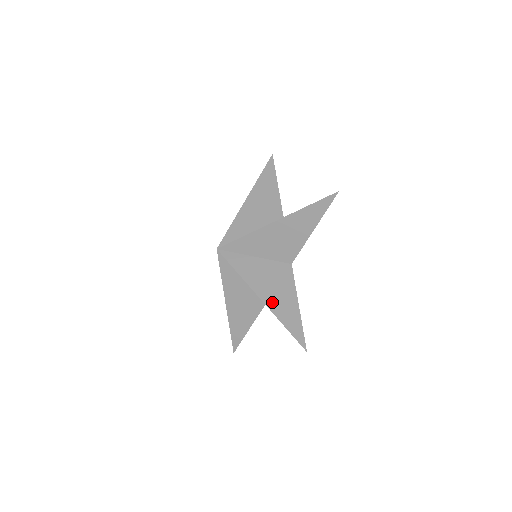
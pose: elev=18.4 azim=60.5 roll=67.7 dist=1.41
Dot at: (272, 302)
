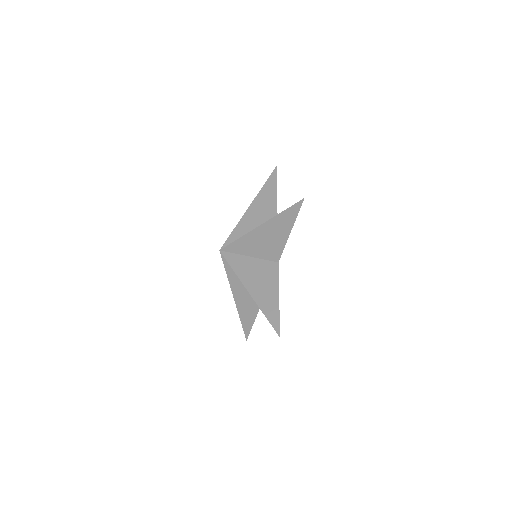
Dot at: occluded
